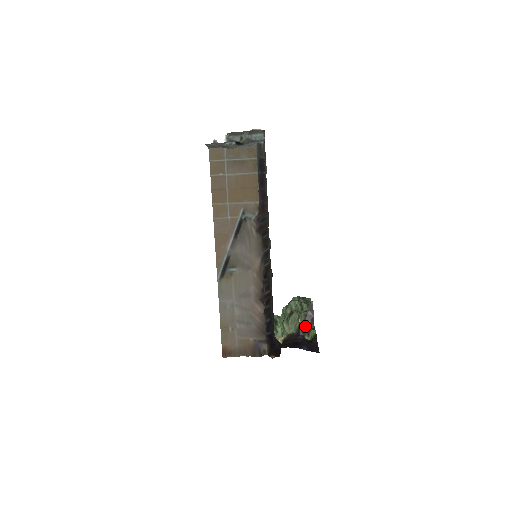
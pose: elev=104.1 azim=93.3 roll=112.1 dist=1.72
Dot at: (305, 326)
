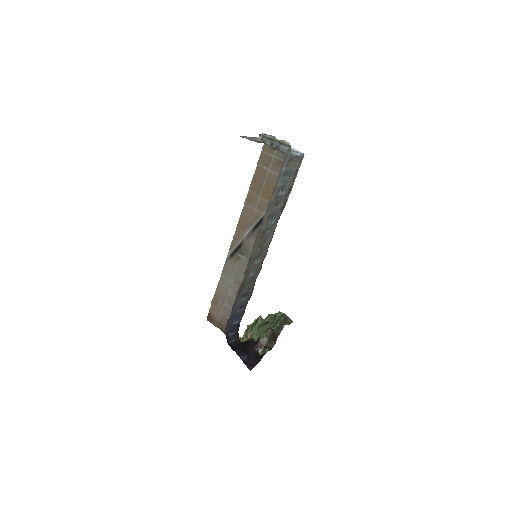
Dot at: (266, 341)
